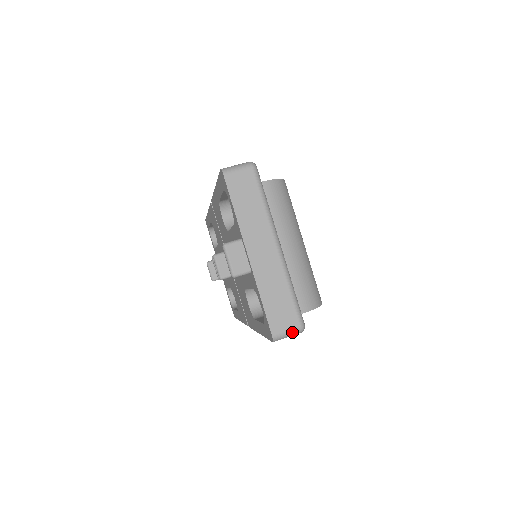
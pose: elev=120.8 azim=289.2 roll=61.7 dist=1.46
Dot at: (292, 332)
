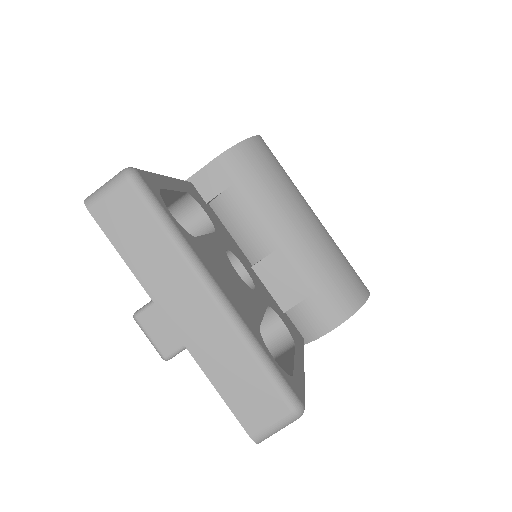
Dot at: (282, 424)
